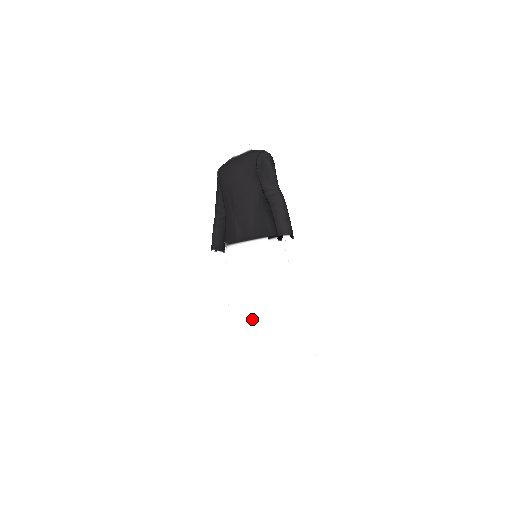
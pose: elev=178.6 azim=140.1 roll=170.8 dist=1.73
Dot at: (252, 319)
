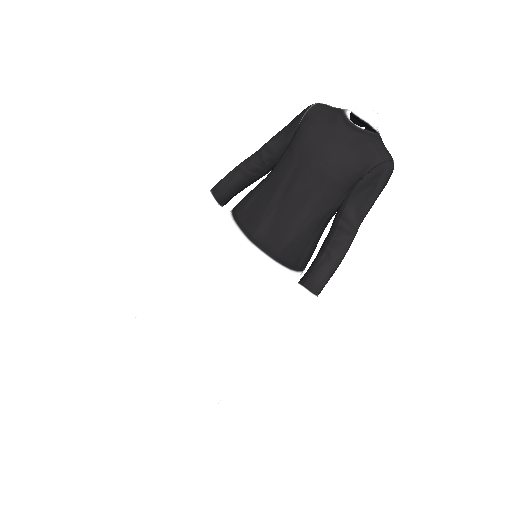
Dot at: (189, 336)
